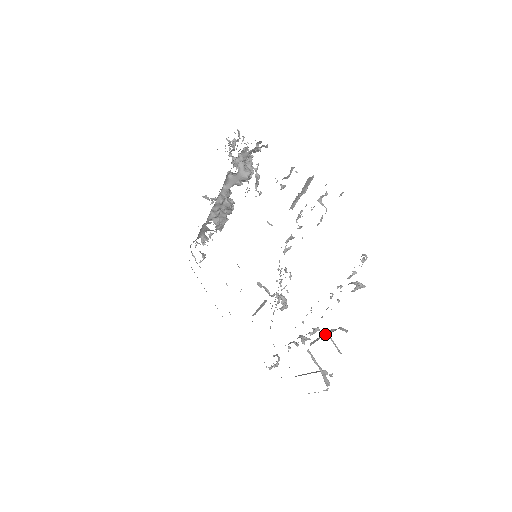
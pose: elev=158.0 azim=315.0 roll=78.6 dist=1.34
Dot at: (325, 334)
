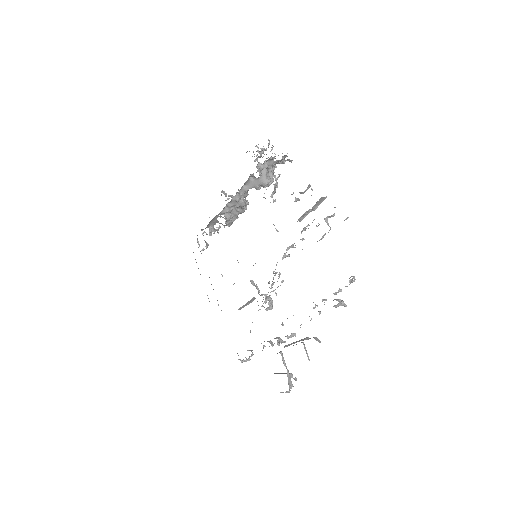
Dot at: (300, 340)
